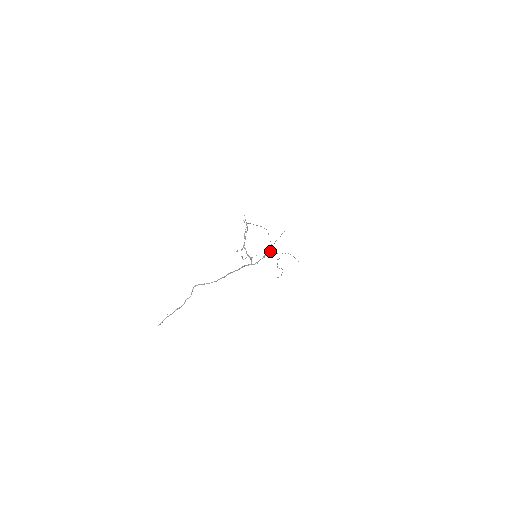
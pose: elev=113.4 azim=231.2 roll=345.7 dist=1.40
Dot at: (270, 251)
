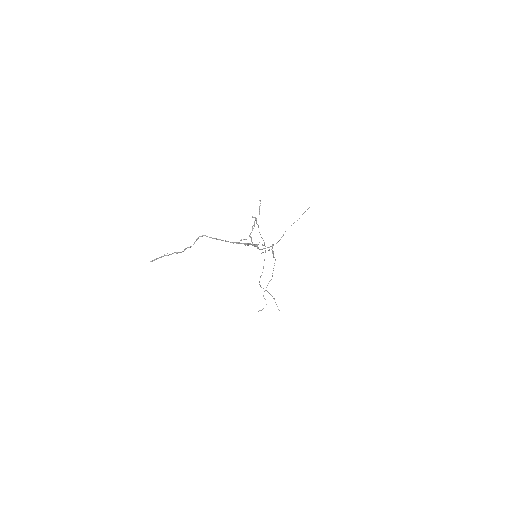
Dot at: occluded
